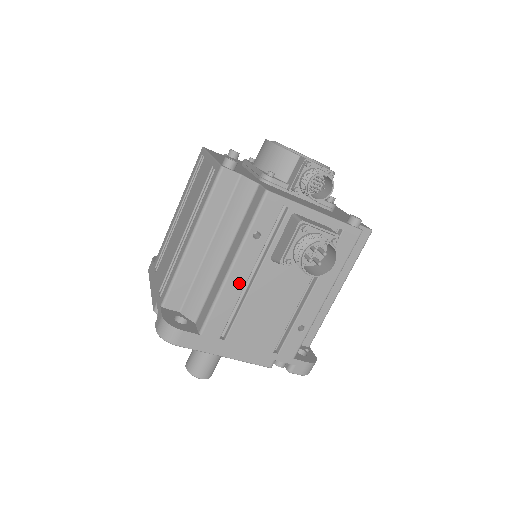
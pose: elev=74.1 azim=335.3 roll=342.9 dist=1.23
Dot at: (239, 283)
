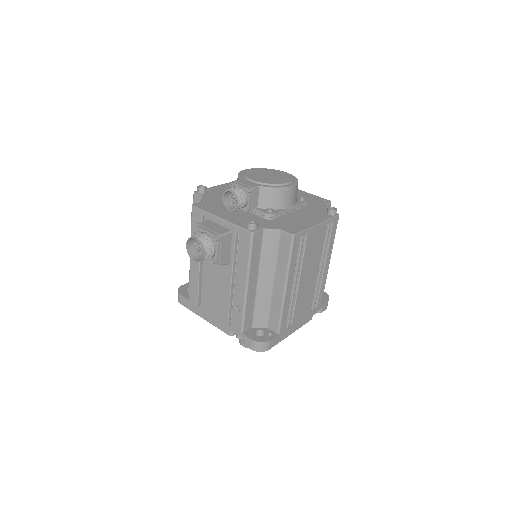
Dot at: (196, 267)
